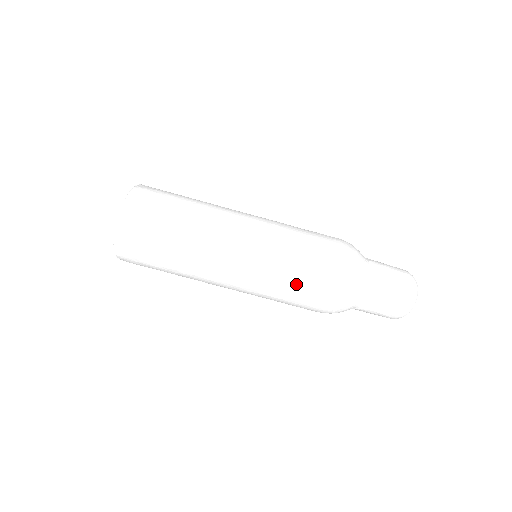
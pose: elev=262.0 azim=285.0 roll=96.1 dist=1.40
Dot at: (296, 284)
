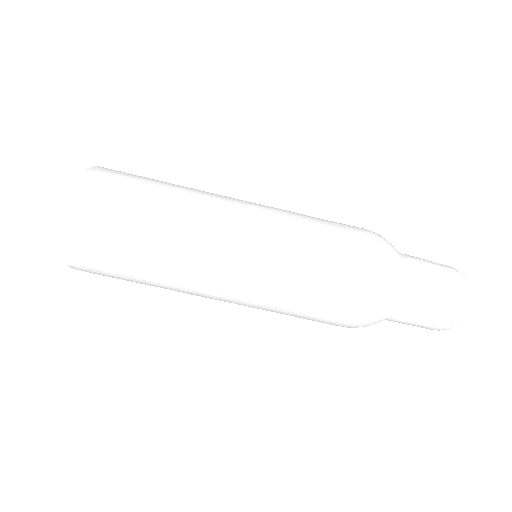
Dot at: (312, 296)
